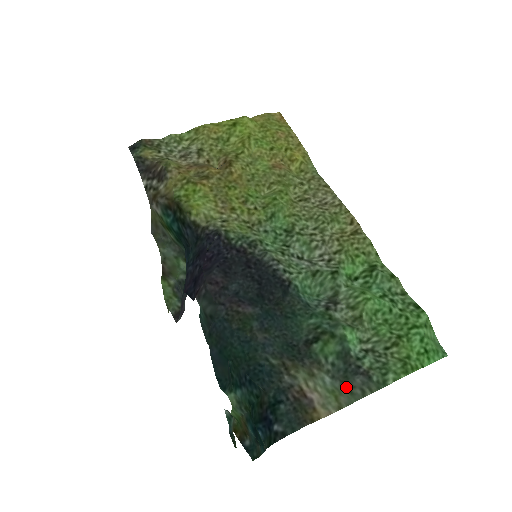
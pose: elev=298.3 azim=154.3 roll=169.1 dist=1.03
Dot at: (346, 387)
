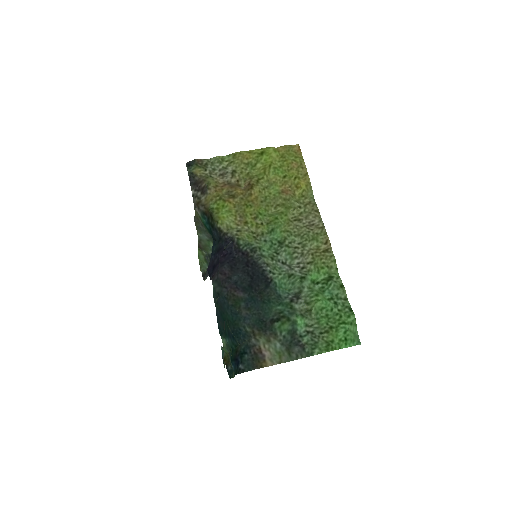
Dot at: (288, 351)
